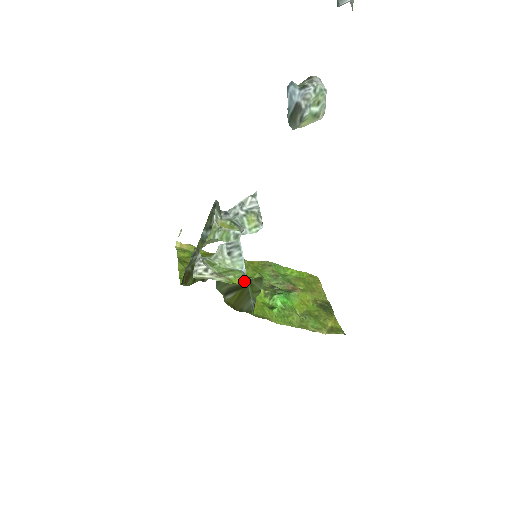
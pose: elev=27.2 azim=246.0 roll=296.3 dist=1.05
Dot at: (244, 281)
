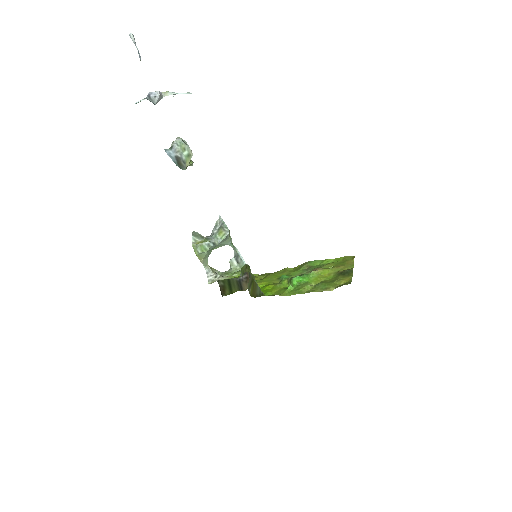
Dot at: occluded
